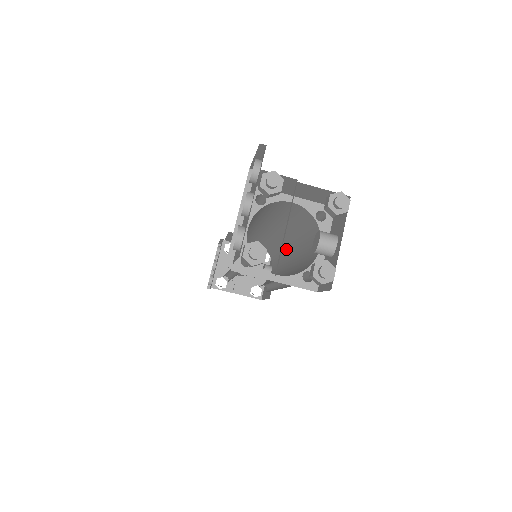
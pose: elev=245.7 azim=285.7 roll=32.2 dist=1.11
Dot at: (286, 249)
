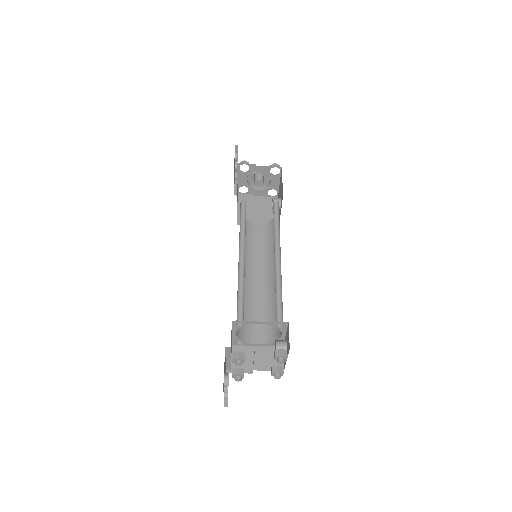
Dot at: (277, 252)
